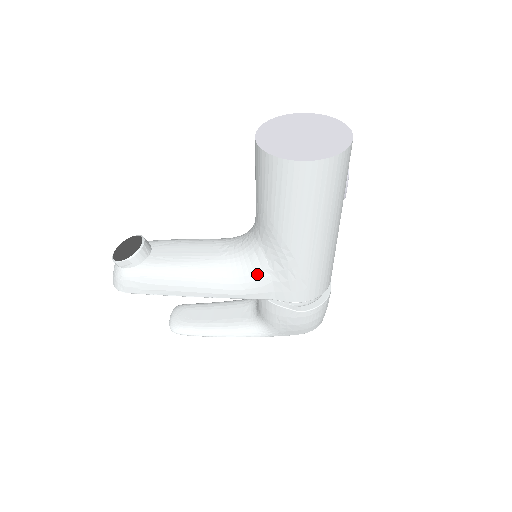
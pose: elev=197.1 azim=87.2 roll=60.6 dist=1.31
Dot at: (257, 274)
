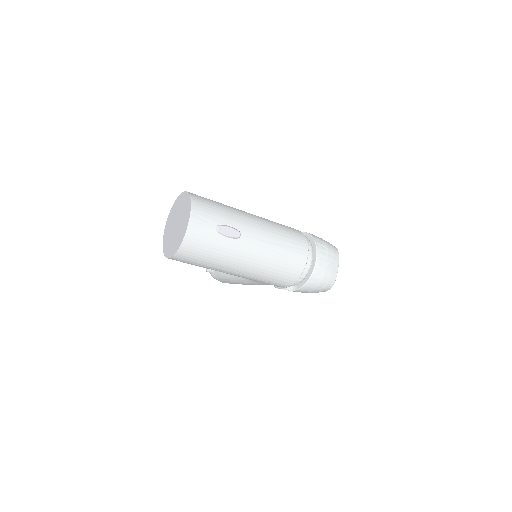
Dot at: occluded
